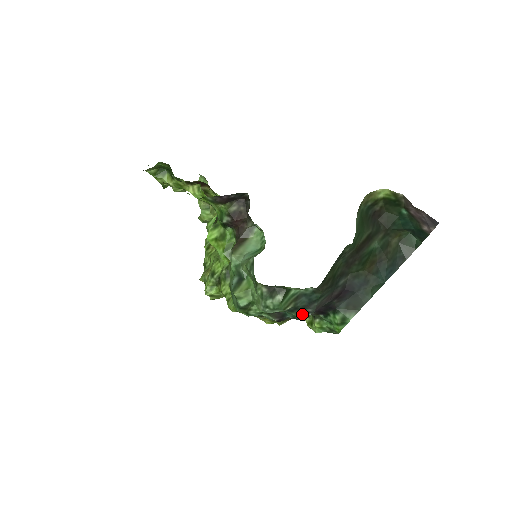
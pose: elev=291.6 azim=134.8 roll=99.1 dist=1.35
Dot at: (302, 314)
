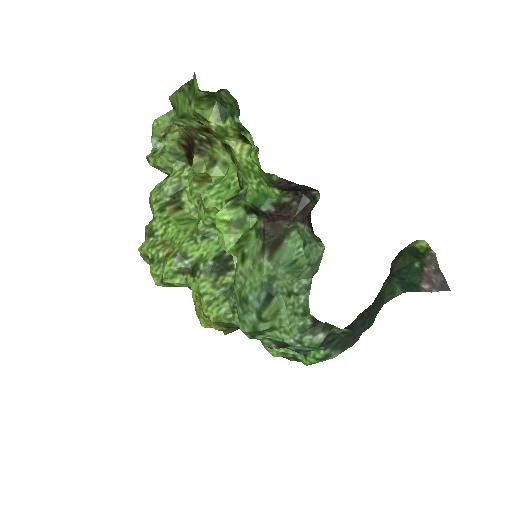
Dot at: (311, 350)
